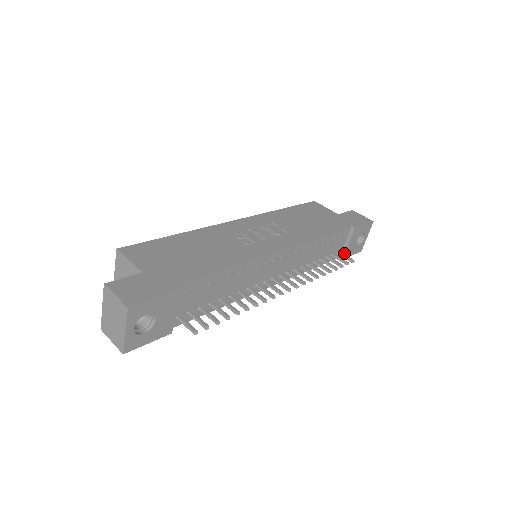
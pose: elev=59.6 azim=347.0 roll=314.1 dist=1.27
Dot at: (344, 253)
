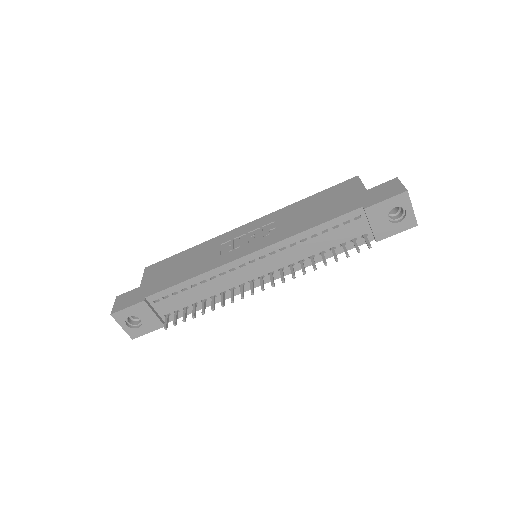
Dot at: (373, 235)
